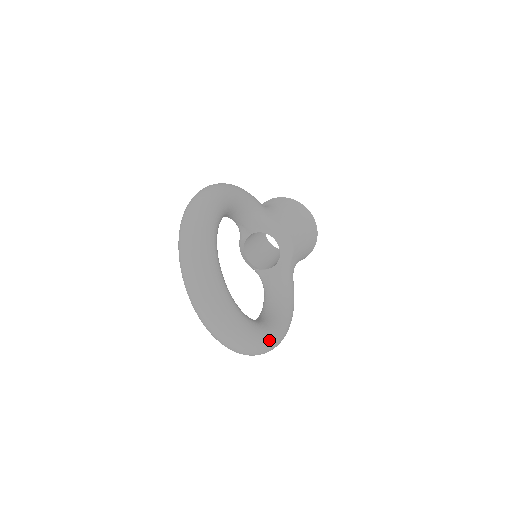
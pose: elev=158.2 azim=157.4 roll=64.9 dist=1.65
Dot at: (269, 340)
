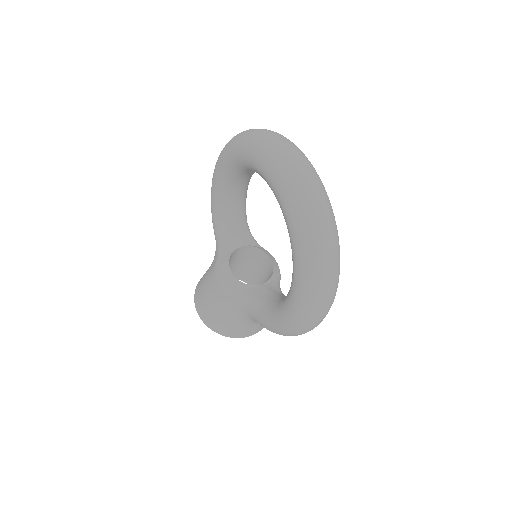
Dot at: occluded
